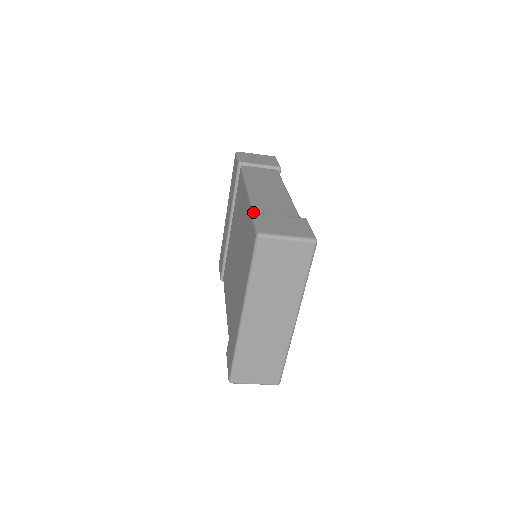
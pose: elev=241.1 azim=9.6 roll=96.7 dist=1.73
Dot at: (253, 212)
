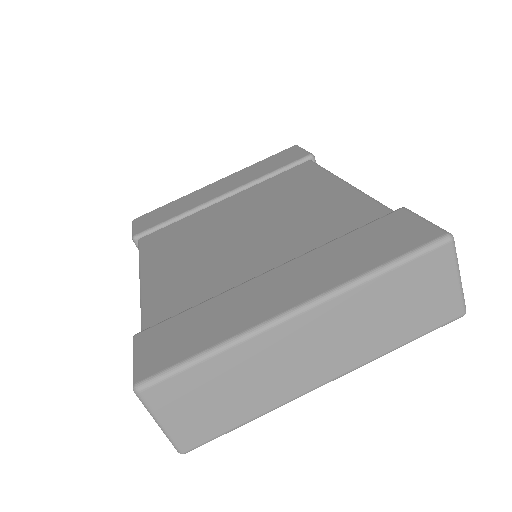
Dot at: occluded
